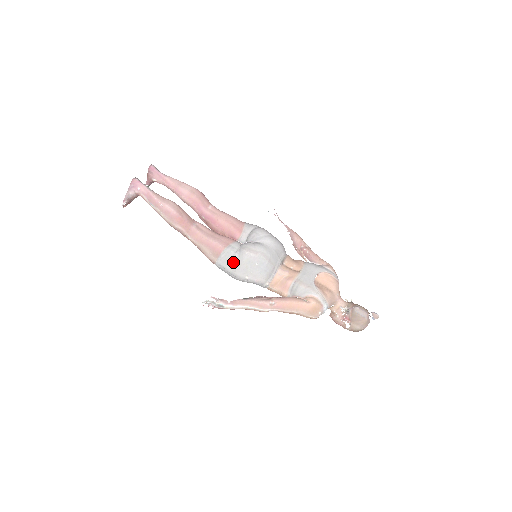
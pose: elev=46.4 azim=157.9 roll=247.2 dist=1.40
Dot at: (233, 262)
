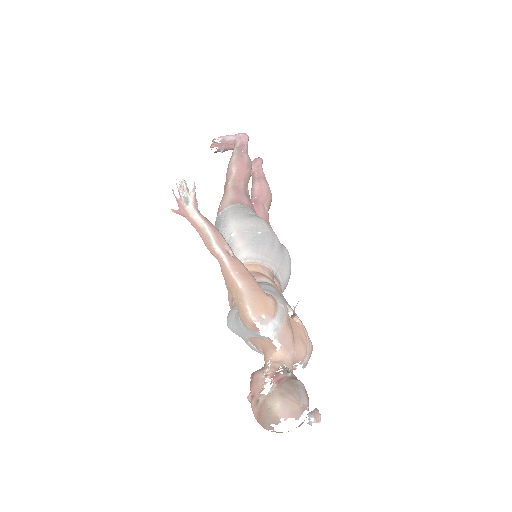
Dot at: (242, 211)
